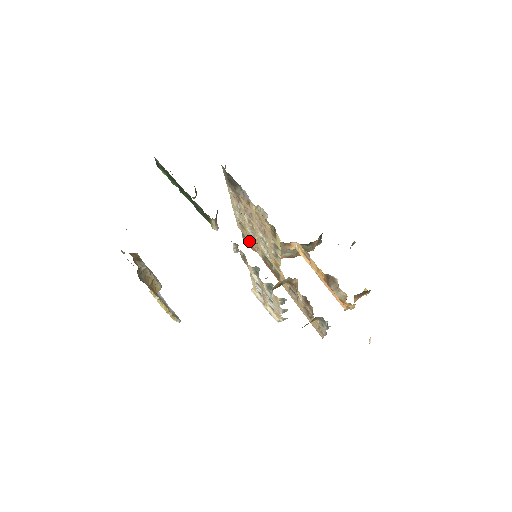
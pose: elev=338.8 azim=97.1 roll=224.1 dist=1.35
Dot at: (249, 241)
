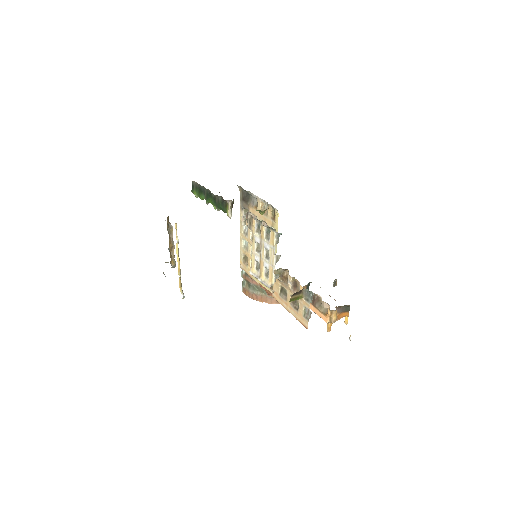
Dot at: (249, 273)
